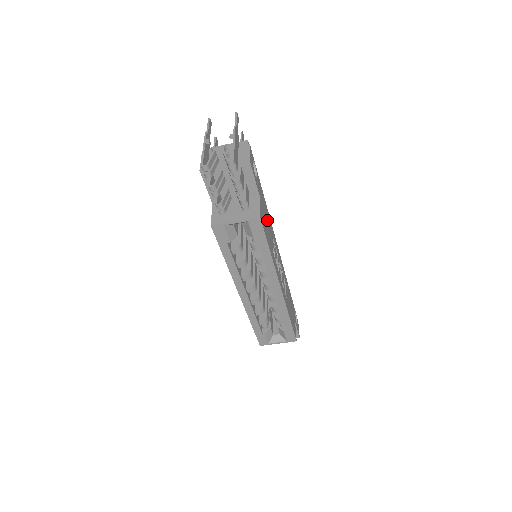
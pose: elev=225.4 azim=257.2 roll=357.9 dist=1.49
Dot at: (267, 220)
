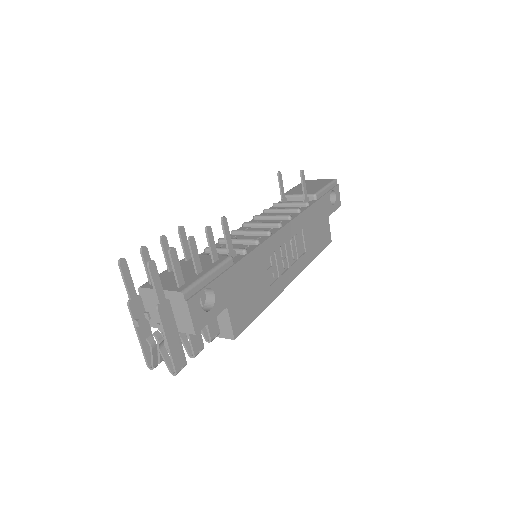
Dot at: (250, 279)
